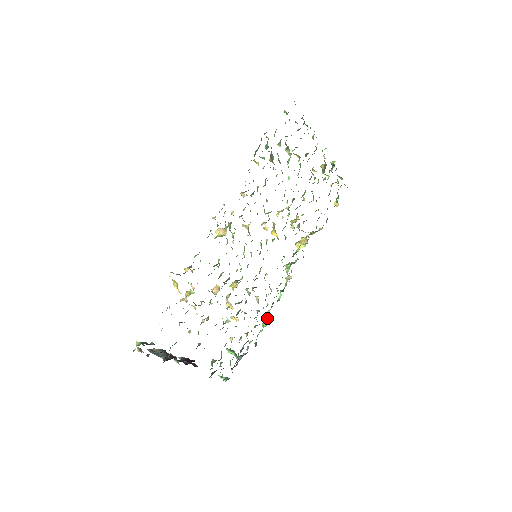
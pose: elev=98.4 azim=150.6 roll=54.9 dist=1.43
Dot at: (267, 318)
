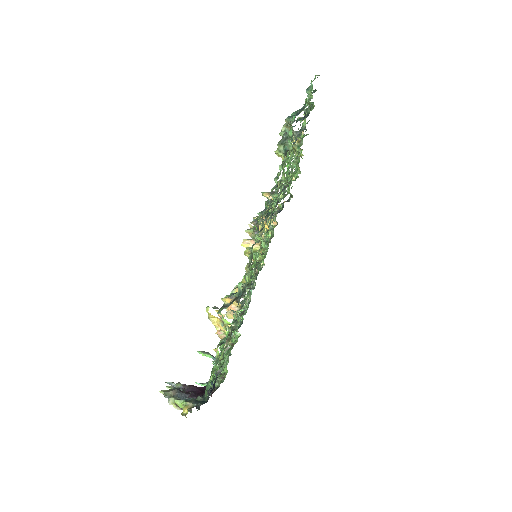
Dot at: occluded
